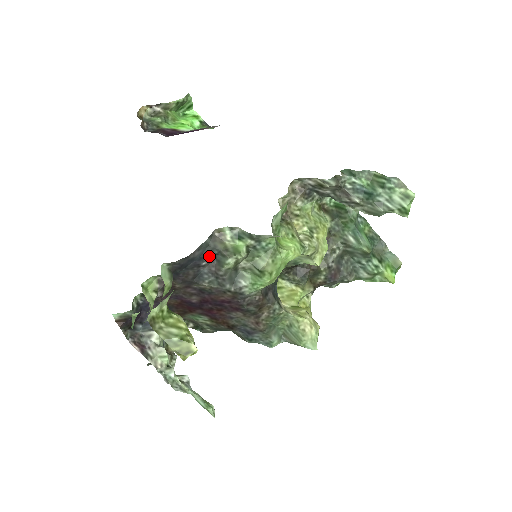
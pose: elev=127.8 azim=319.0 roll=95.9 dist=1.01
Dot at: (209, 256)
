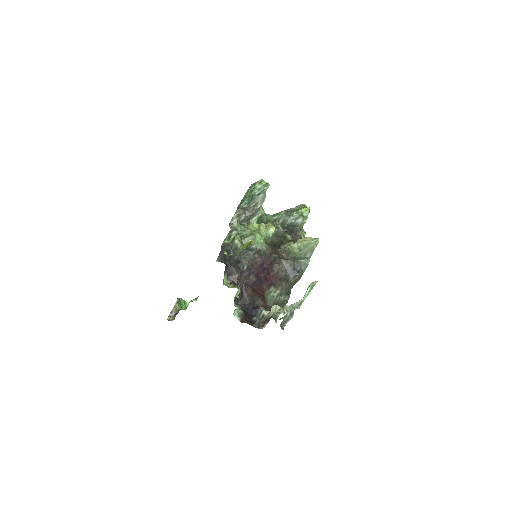
Dot at: (229, 251)
